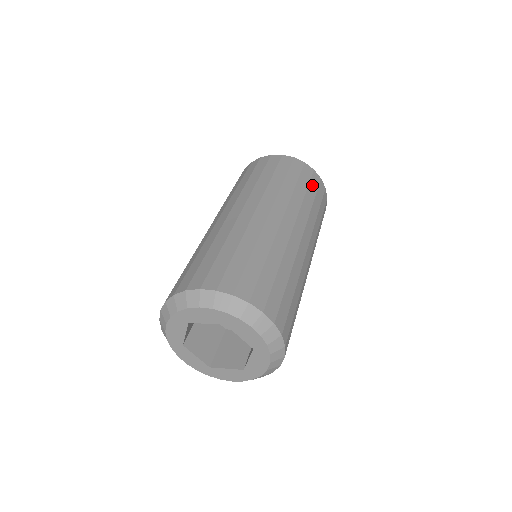
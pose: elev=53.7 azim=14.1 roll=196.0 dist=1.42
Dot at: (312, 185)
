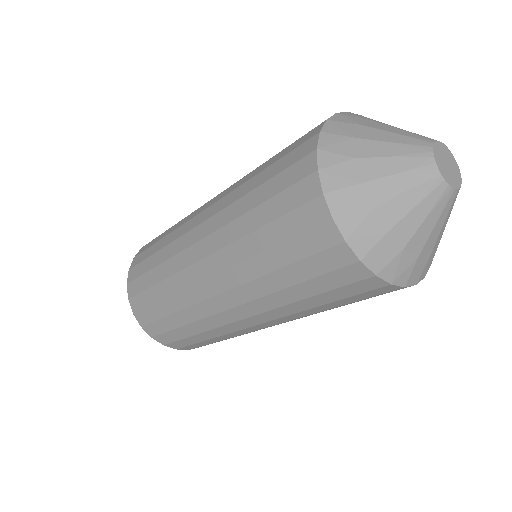
Dot at: (340, 291)
